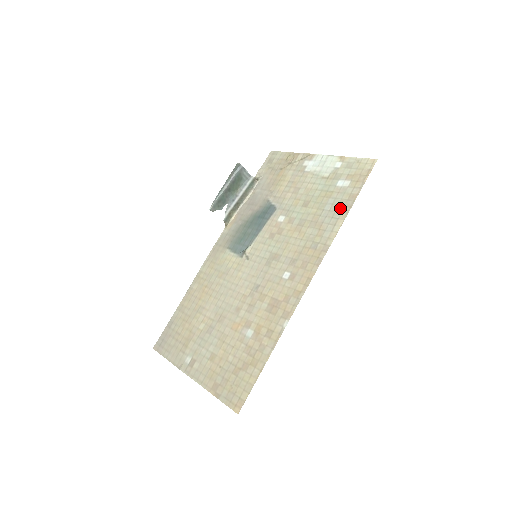
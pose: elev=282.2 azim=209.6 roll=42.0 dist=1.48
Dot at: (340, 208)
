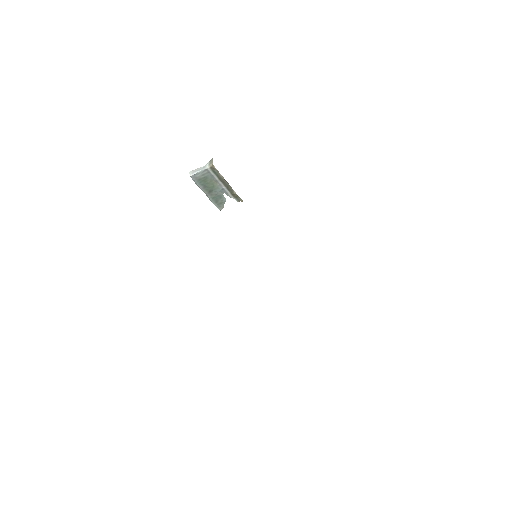
Dot at: occluded
